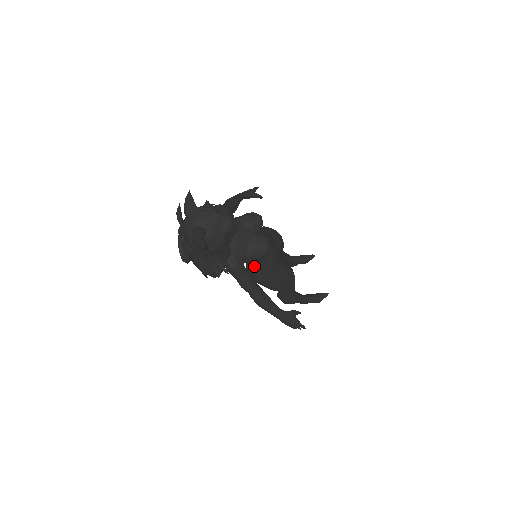
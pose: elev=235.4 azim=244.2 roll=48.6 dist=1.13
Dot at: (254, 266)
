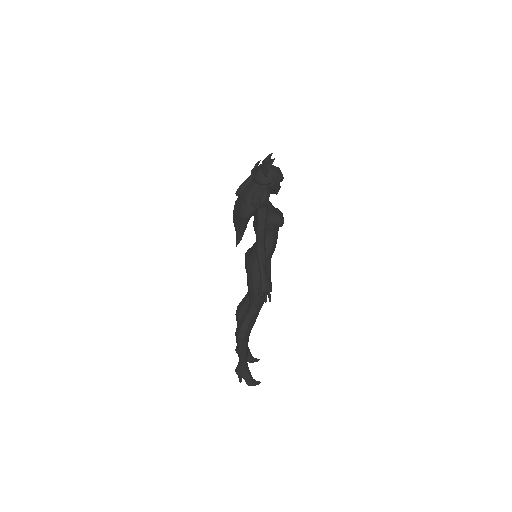
Dot at: occluded
